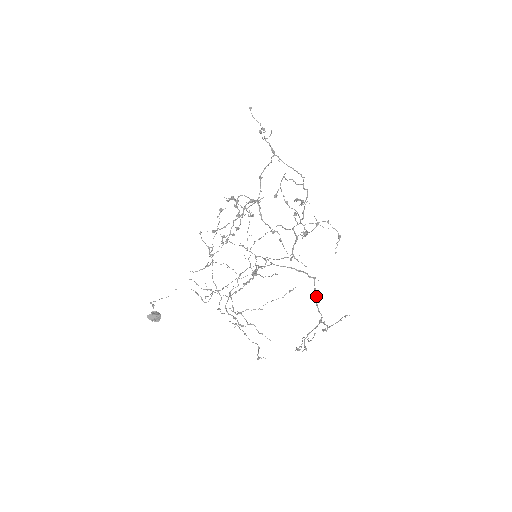
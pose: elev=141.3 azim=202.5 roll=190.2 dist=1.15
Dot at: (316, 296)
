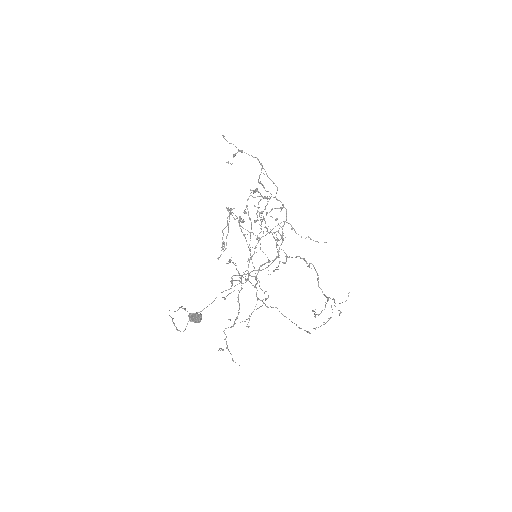
Dot at: (318, 278)
